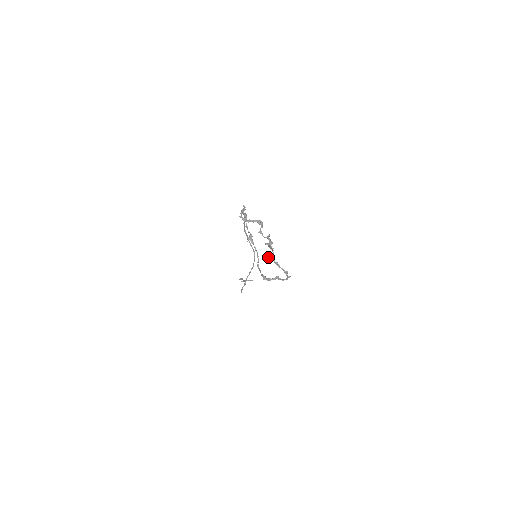
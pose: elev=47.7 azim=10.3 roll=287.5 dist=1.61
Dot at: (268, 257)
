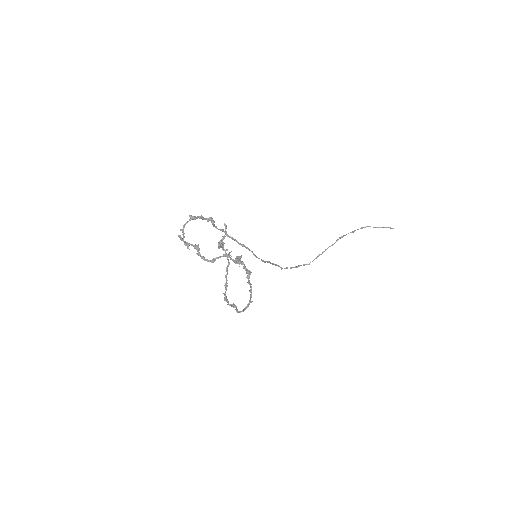
Dot at: occluded
